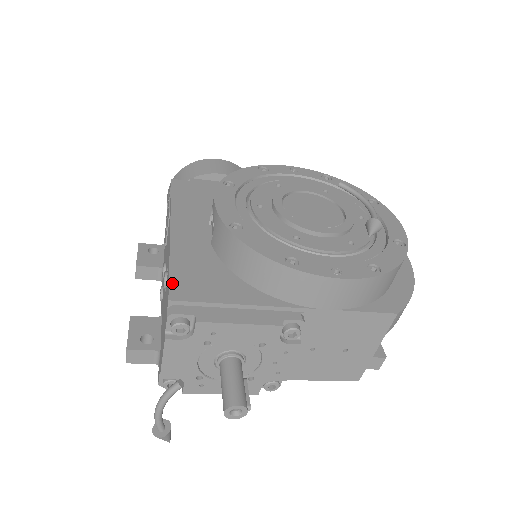
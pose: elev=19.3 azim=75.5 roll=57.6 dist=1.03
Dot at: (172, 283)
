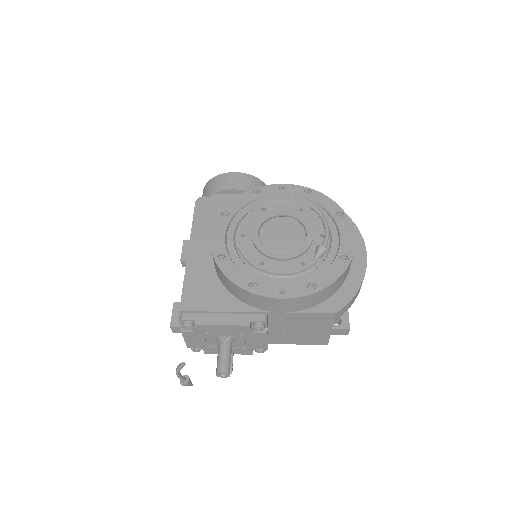
Dot at: (183, 297)
